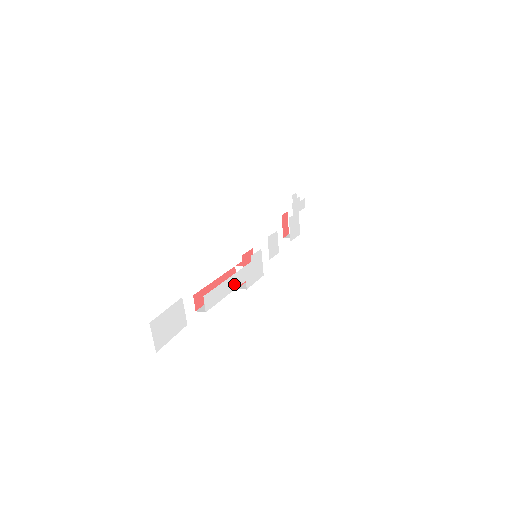
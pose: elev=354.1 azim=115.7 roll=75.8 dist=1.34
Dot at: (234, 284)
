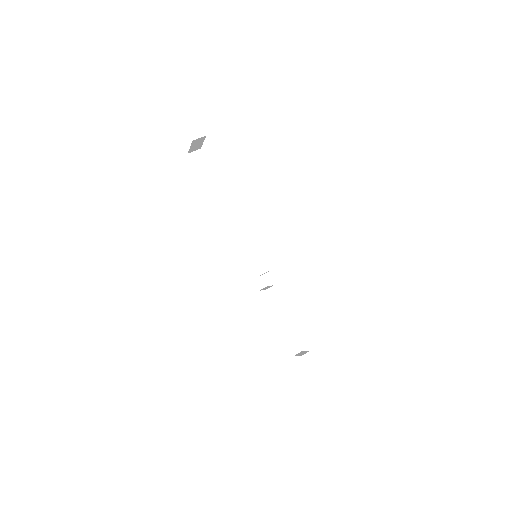
Dot at: occluded
